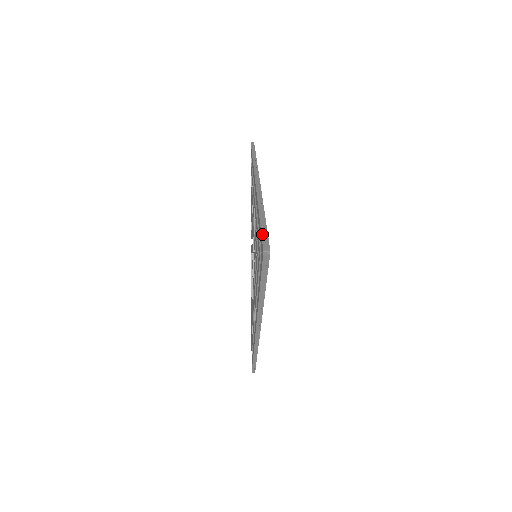
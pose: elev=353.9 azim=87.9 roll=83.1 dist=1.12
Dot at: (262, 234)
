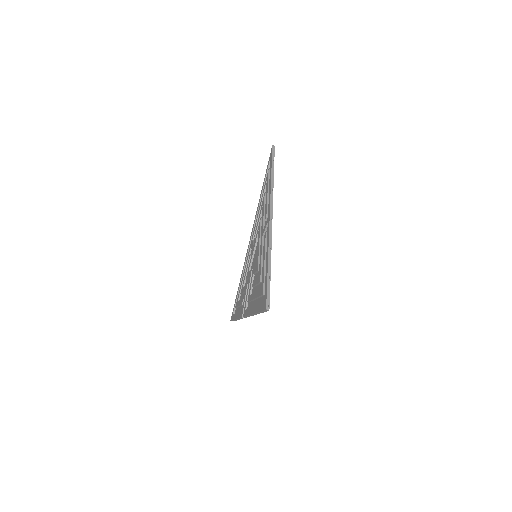
Dot at: occluded
